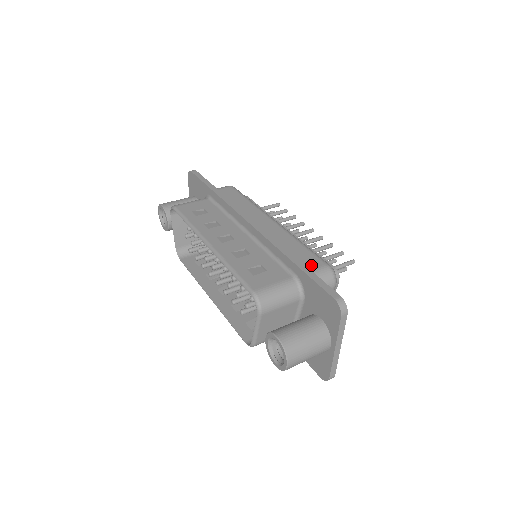
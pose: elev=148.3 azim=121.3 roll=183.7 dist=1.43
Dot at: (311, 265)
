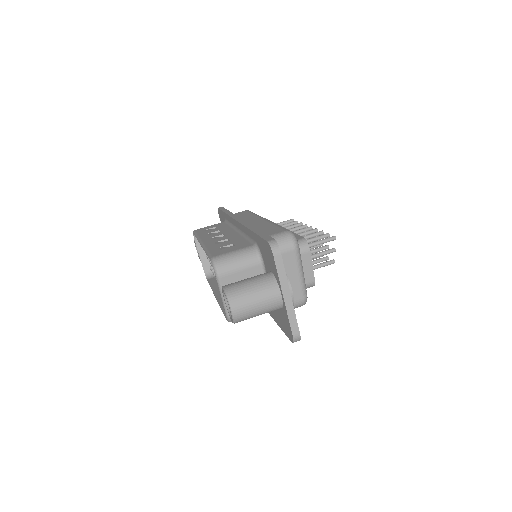
Dot at: (272, 233)
